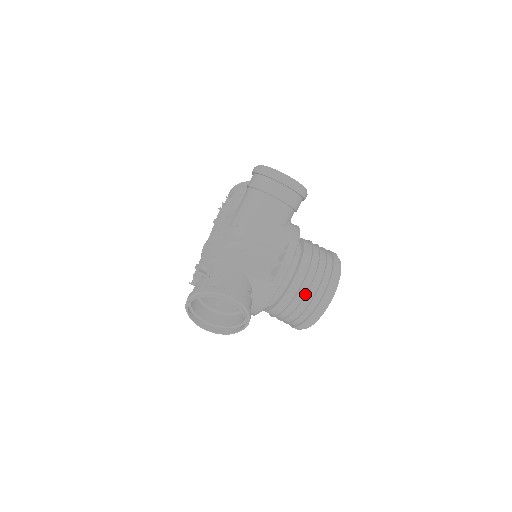
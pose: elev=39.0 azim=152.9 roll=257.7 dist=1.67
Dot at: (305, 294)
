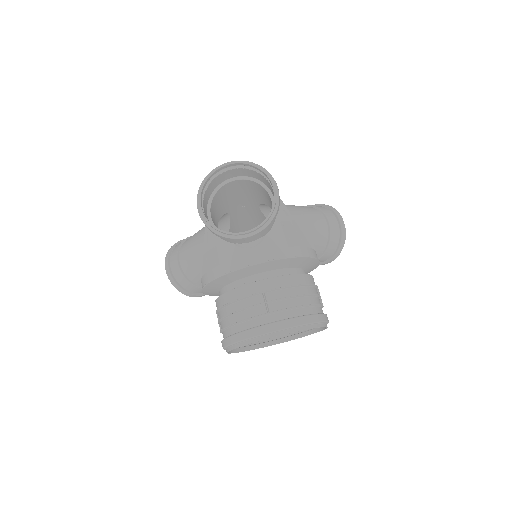
Dot at: (298, 295)
